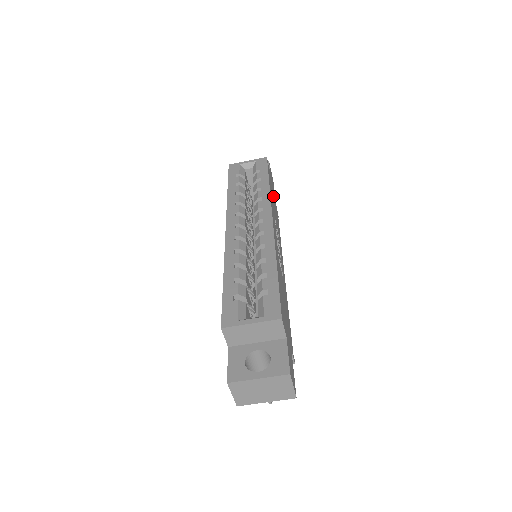
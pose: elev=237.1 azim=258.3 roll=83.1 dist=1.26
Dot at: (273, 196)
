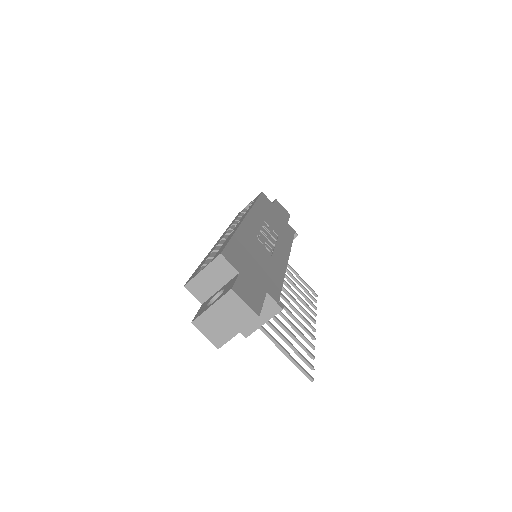
Dot at: (275, 216)
